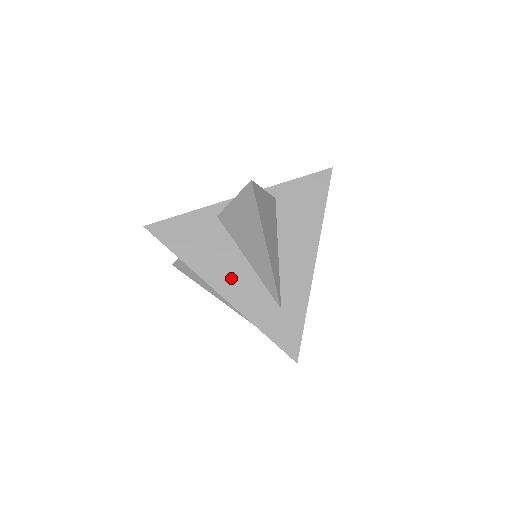
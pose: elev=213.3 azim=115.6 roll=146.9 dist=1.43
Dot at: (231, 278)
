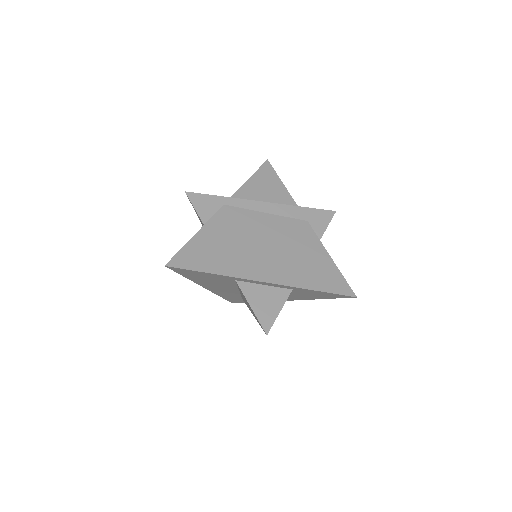
Dot at: (219, 289)
